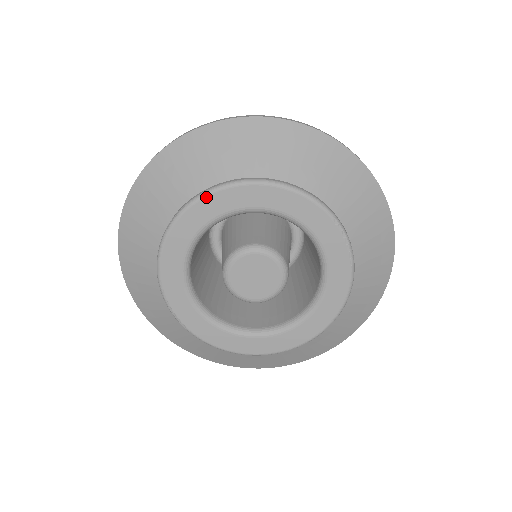
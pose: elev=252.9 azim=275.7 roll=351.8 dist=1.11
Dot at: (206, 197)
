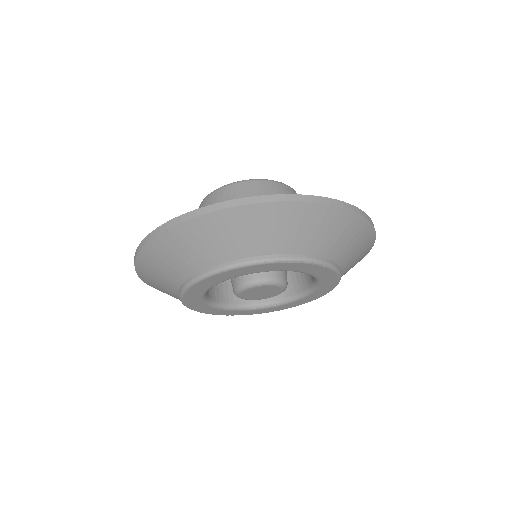
Dot at: (185, 293)
